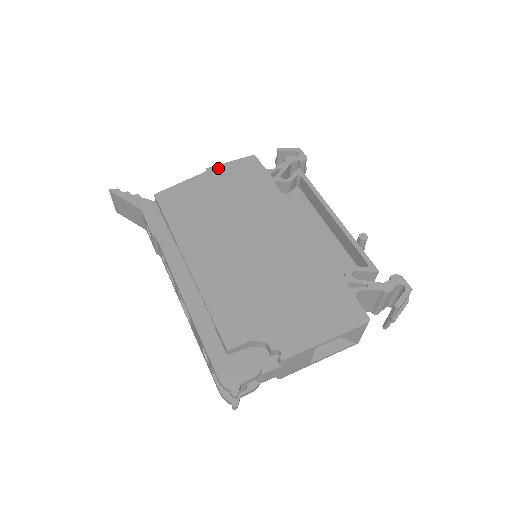
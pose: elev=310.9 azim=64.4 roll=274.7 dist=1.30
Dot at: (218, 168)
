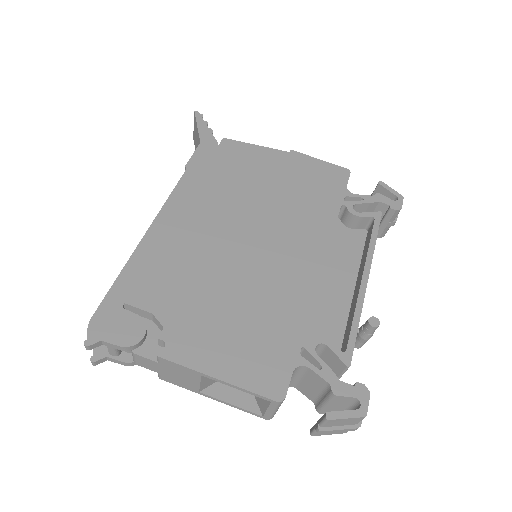
Dot at: (303, 157)
